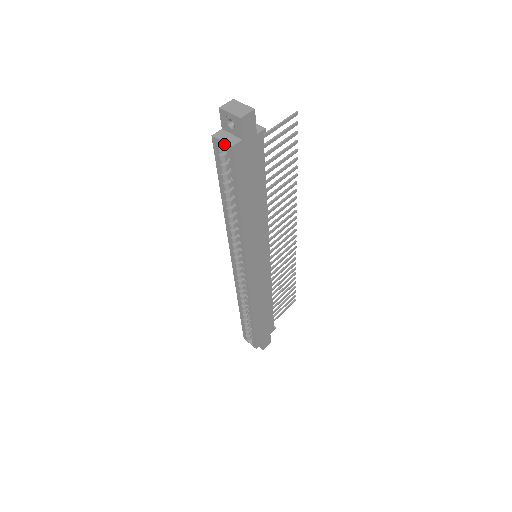
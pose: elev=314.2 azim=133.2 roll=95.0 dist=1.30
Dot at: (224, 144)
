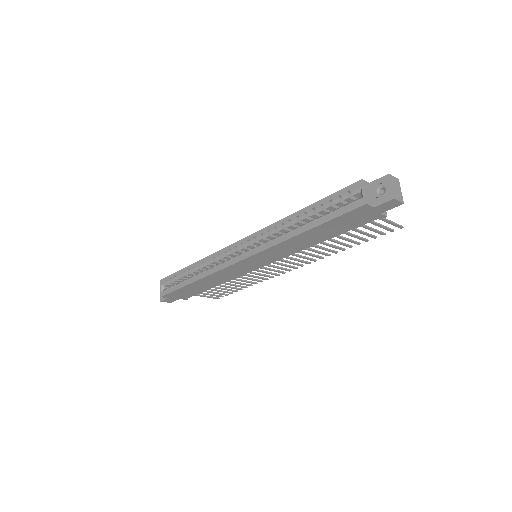
Dot at: (363, 195)
